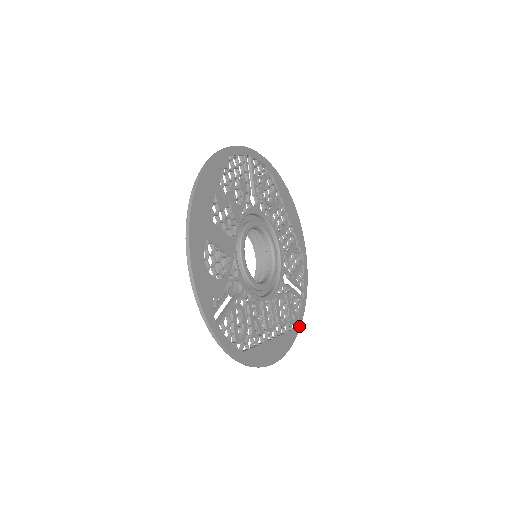
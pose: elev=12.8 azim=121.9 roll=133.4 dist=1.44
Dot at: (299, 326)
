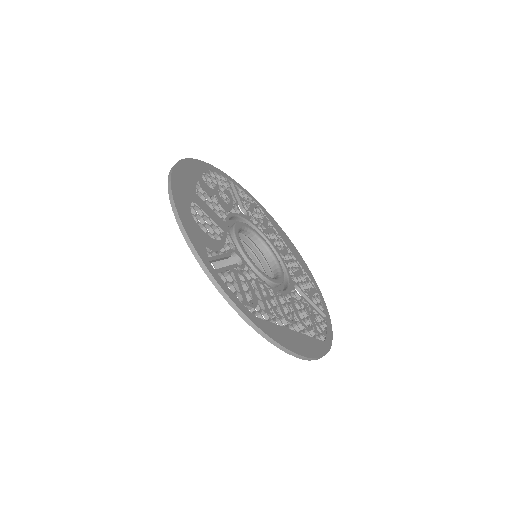
Dot at: (329, 343)
